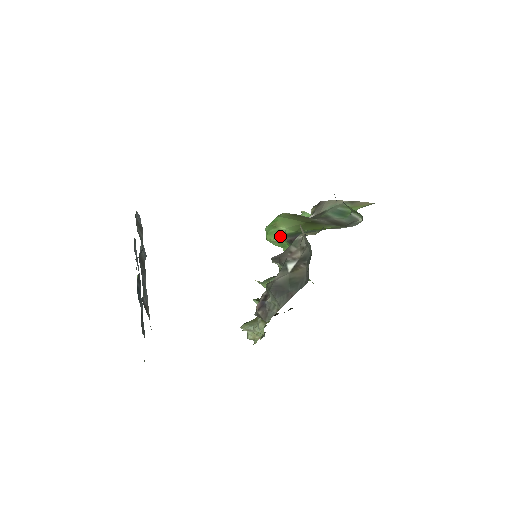
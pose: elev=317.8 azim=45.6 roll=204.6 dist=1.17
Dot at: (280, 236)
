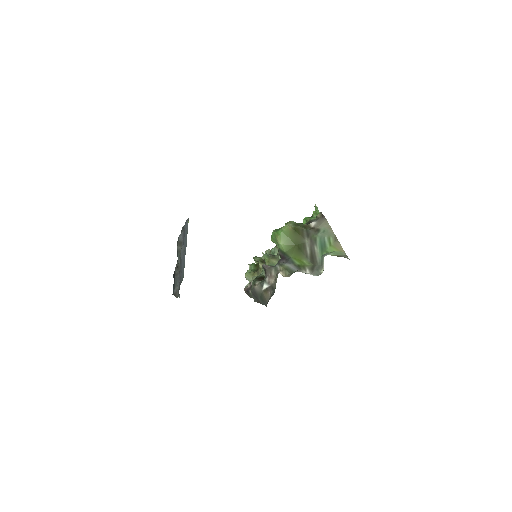
Dot at: (277, 246)
